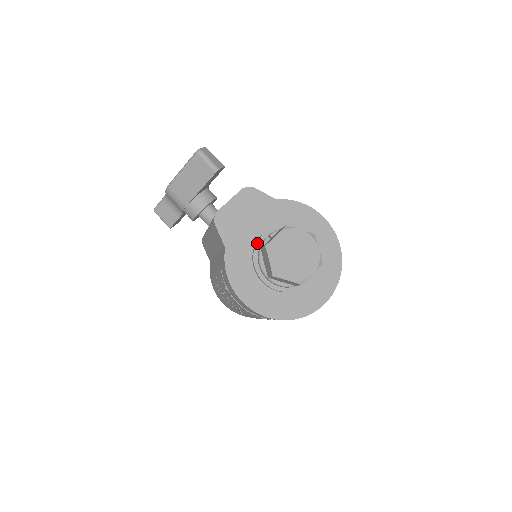
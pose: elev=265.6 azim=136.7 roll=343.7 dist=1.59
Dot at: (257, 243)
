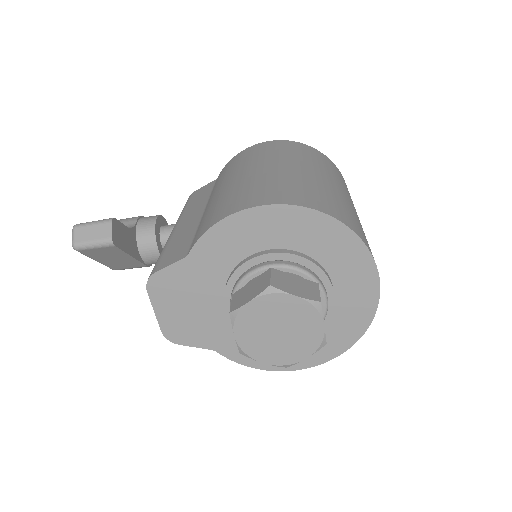
Dot at: occluded
